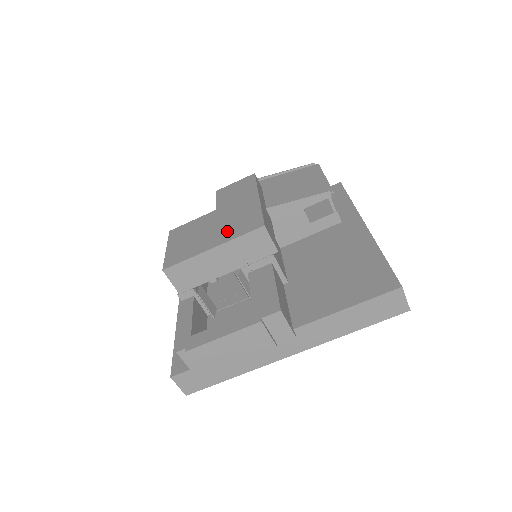
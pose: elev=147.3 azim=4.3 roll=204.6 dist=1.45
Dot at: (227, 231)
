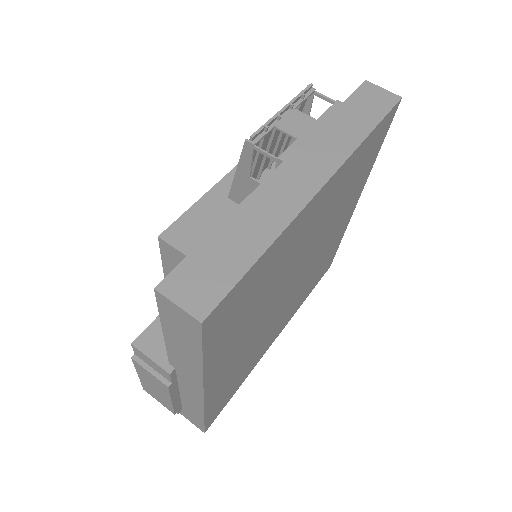
Dot at: occluded
